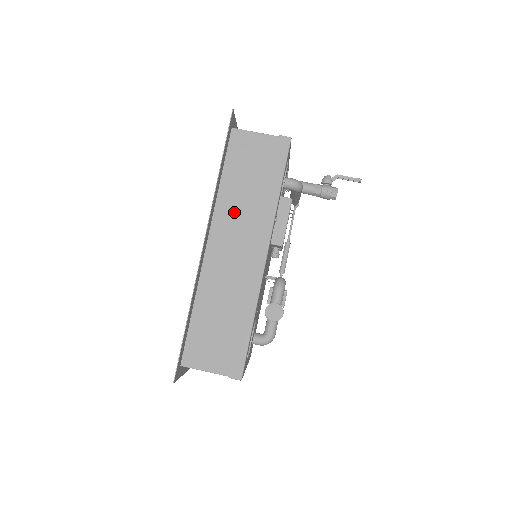
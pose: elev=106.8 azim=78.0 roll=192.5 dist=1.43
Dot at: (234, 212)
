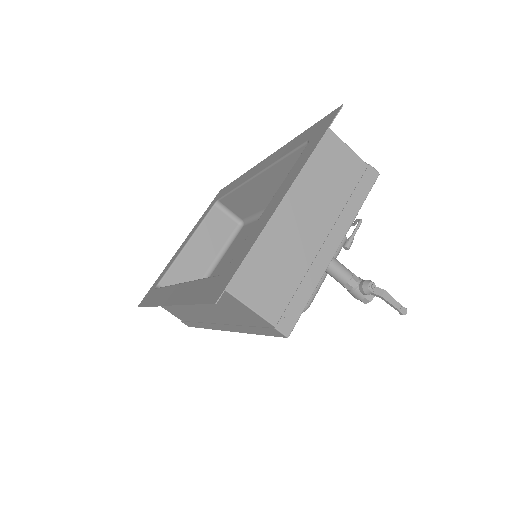
Dot at: (204, 305)
